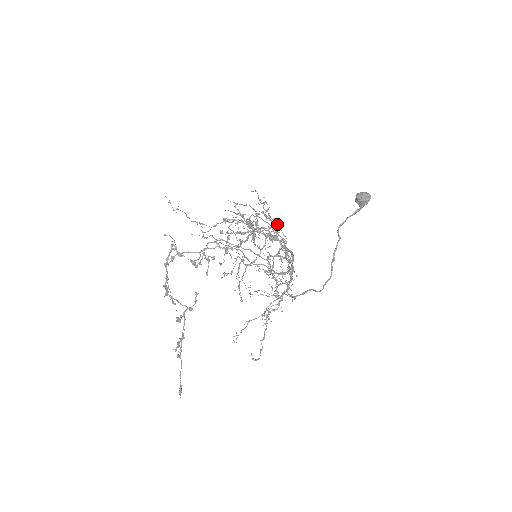
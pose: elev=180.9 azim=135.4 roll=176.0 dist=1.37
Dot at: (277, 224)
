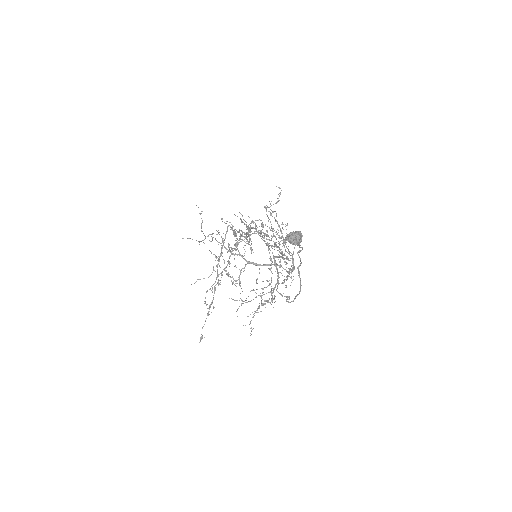
Dot at: (272, 231)
